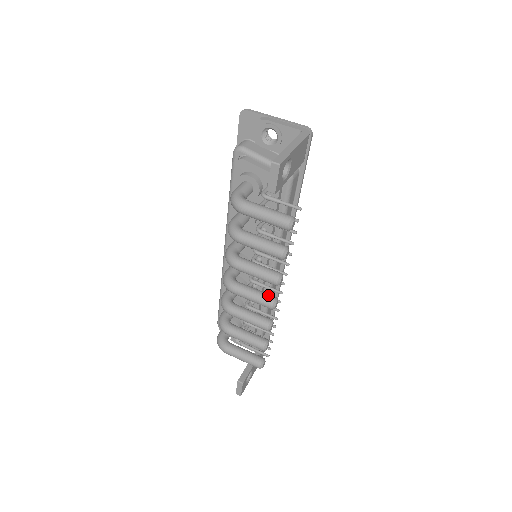
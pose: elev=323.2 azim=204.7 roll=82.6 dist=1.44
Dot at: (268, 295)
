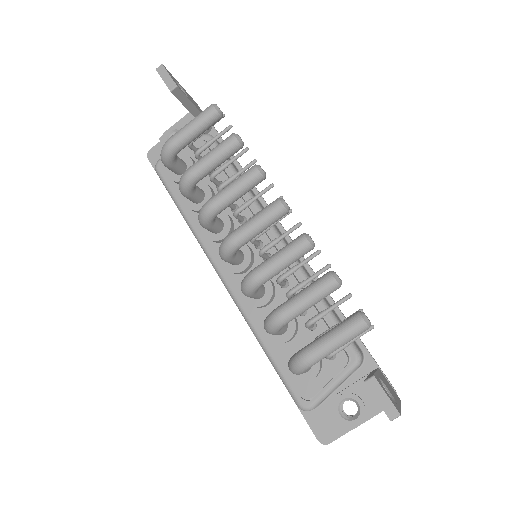
Dot at: occluded
